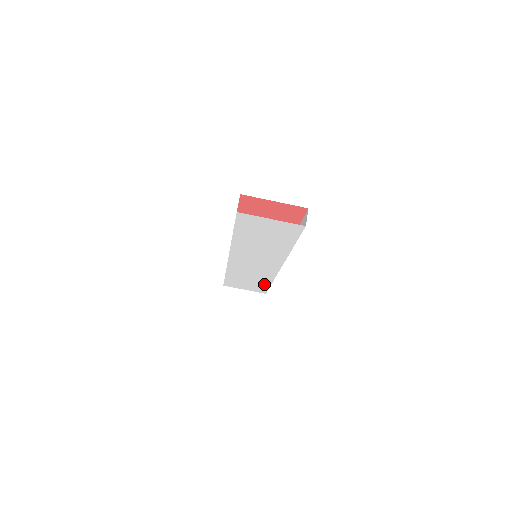
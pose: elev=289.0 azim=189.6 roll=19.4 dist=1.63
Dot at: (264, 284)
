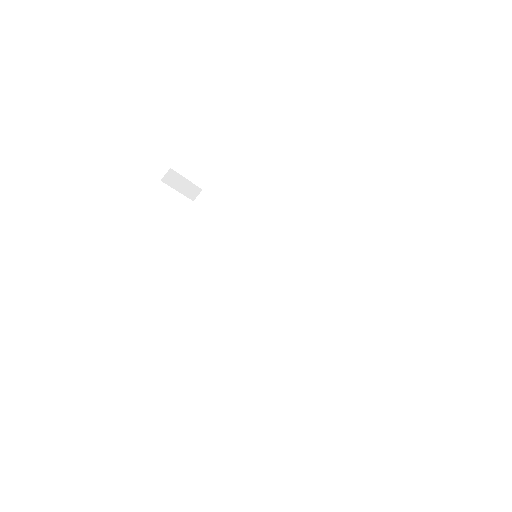
Dot at: occluded
